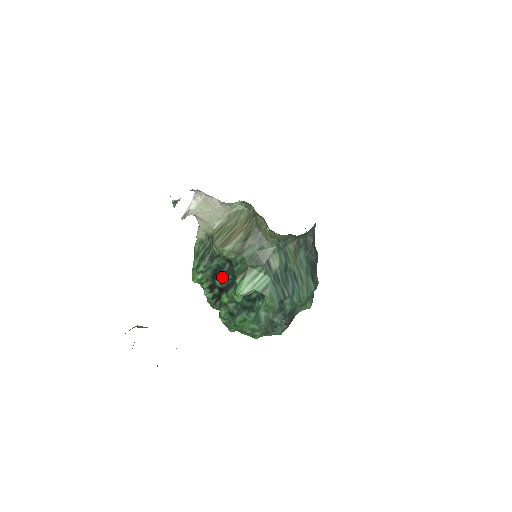
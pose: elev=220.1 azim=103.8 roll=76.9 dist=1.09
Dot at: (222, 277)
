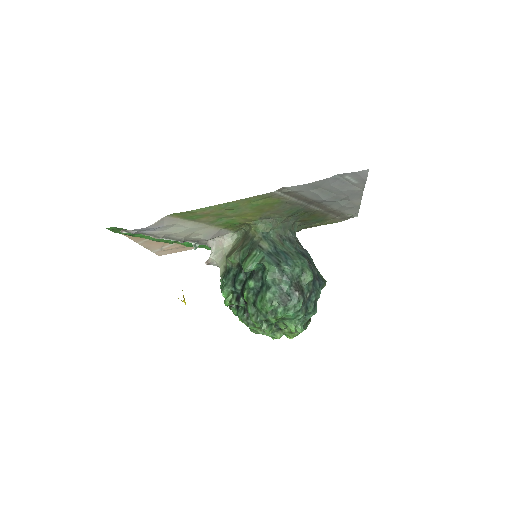
Dot at: (238, 279)
